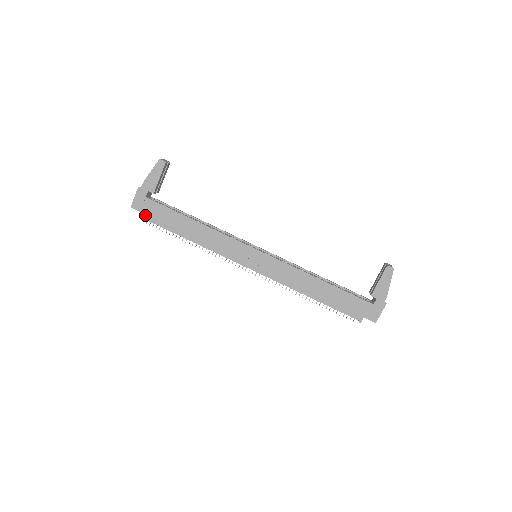
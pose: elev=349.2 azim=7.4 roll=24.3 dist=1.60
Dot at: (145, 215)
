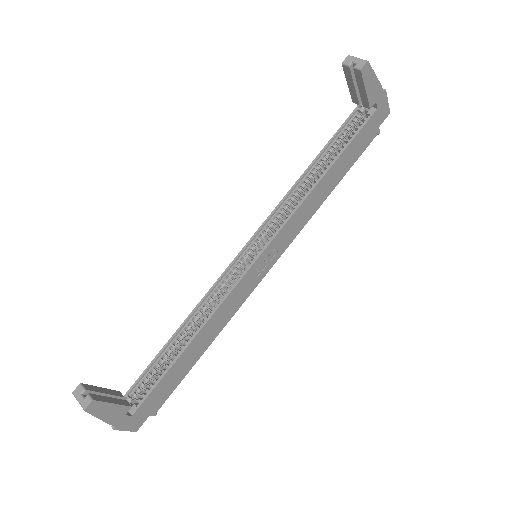
Dot at: (154, 411)
